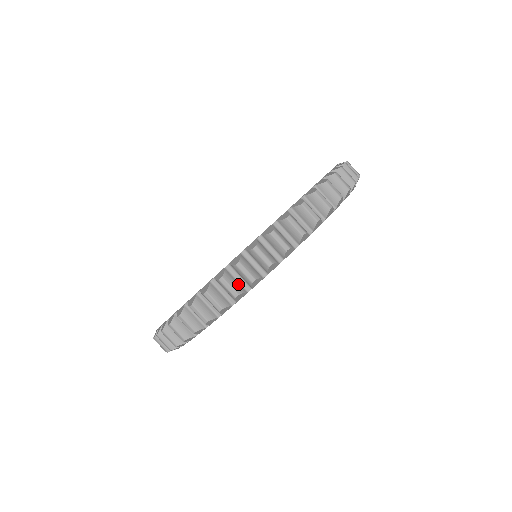
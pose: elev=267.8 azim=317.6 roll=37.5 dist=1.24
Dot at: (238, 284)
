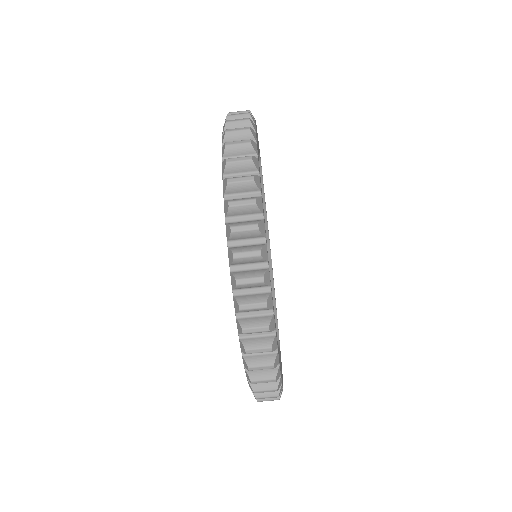
Dot at: occluded
